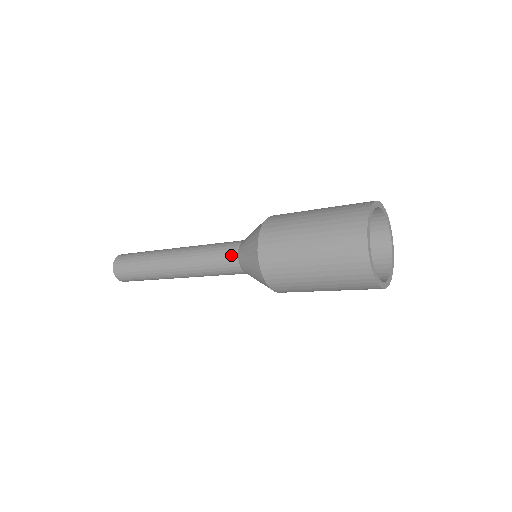
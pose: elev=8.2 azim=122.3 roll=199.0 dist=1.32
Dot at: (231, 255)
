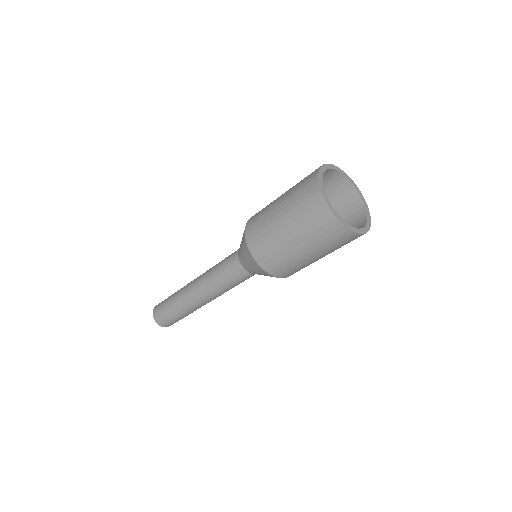
Dot at: (234, 253)
